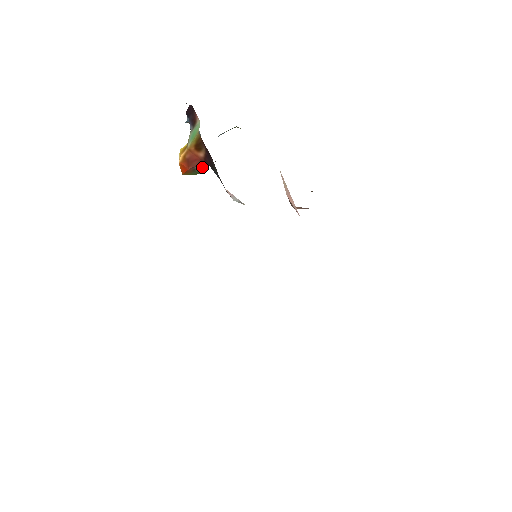
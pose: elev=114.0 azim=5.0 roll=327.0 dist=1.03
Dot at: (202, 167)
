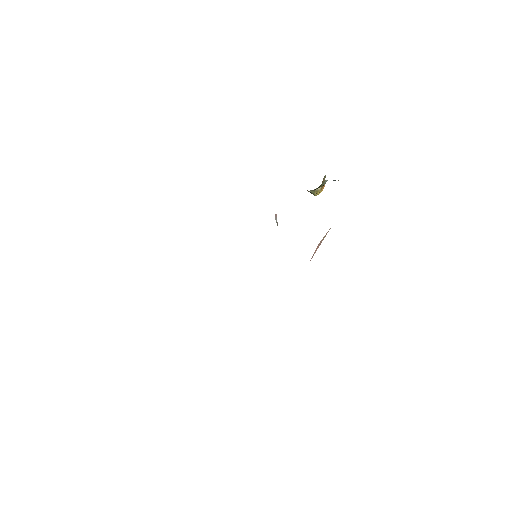
Dot at: (314, 192)
